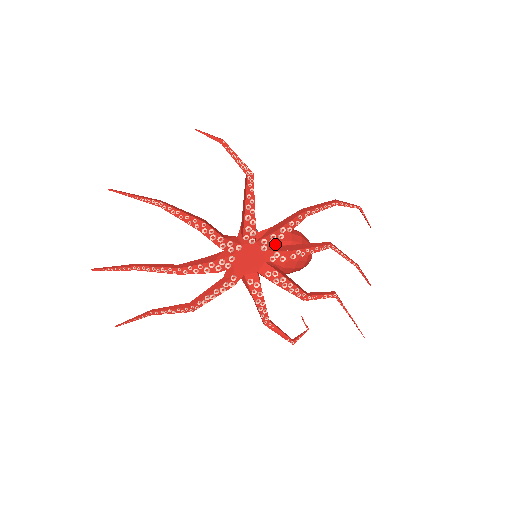
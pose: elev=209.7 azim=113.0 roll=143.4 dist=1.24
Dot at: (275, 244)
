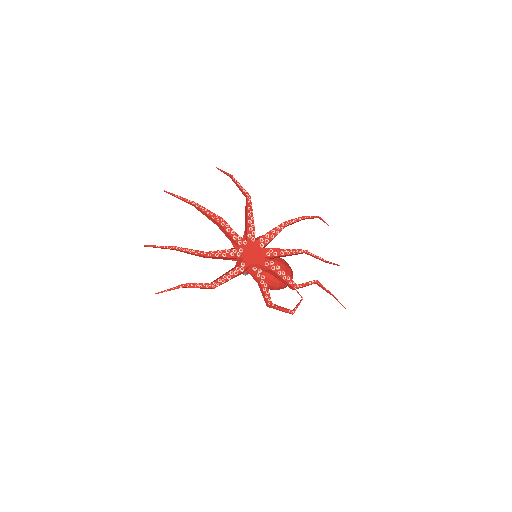
Dot at: occluded
